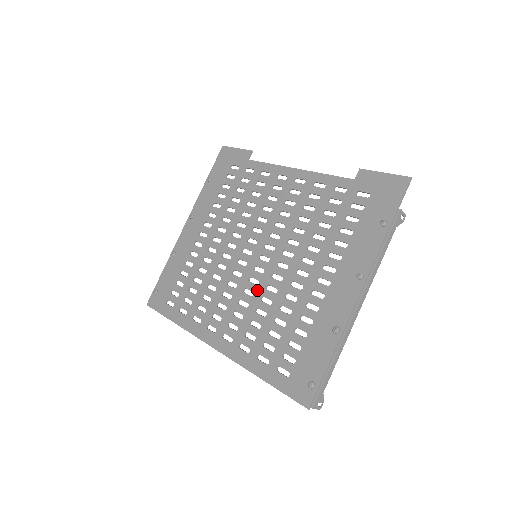
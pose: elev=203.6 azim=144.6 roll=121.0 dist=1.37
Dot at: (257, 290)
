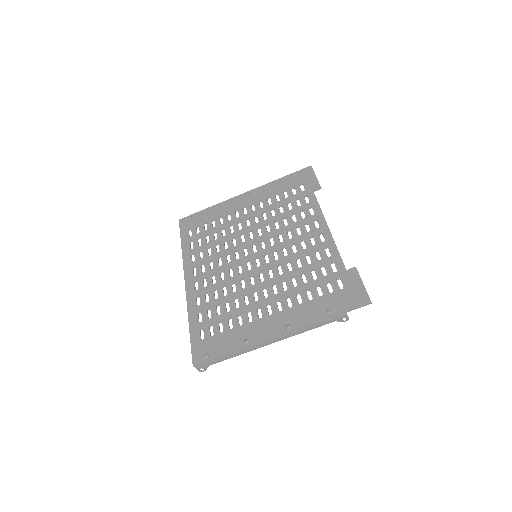
Dot at: (236, 276)
